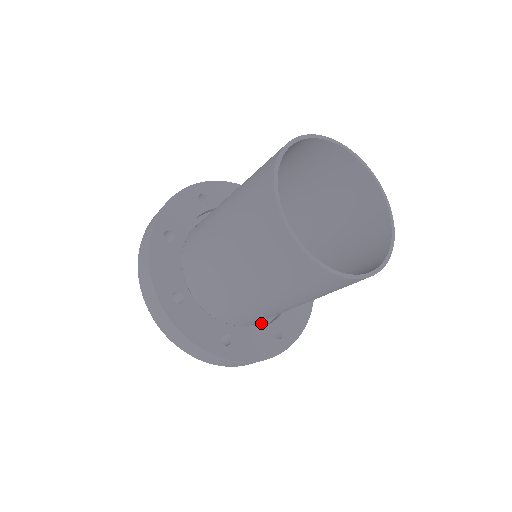
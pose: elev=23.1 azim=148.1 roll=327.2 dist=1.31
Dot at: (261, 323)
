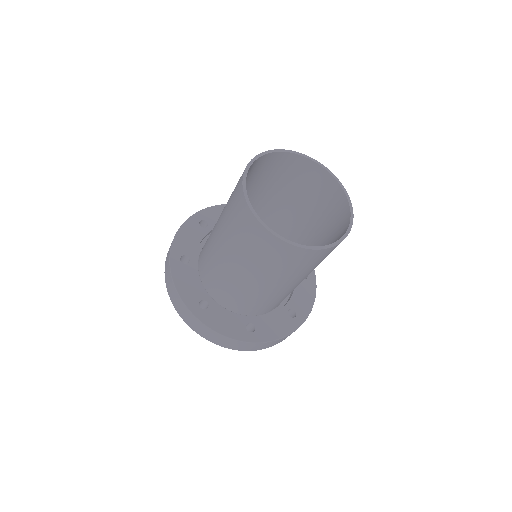
Dot at: occluded
